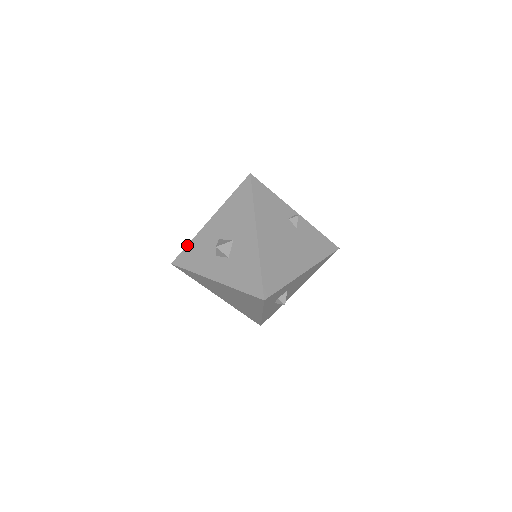
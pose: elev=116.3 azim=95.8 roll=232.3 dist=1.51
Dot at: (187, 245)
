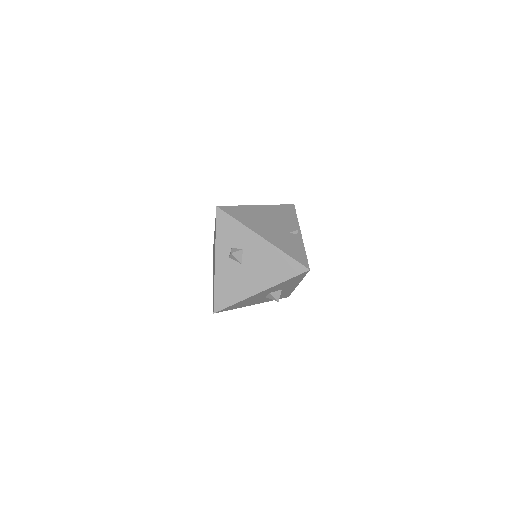
Dot at: occluded
